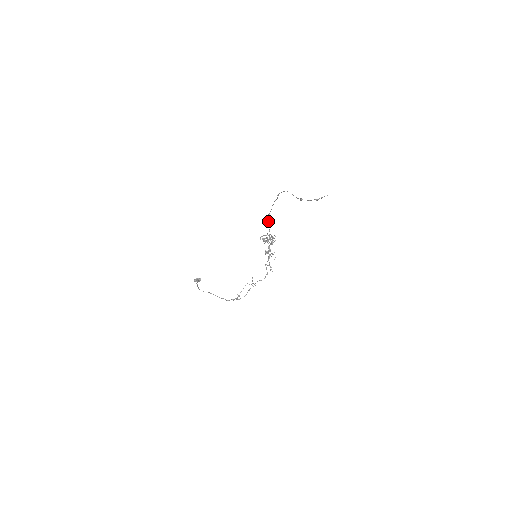
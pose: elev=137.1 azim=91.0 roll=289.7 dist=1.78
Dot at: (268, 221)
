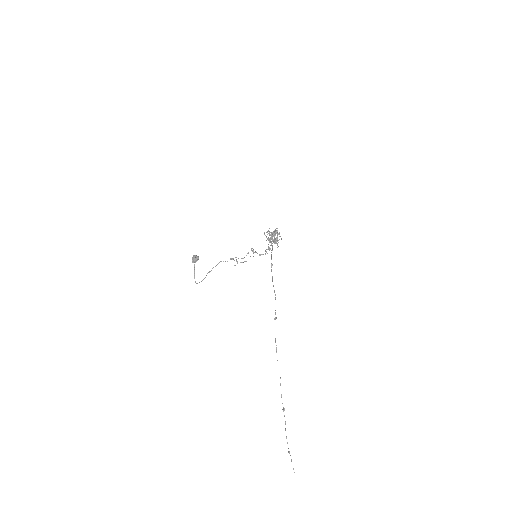
Dot at: occluded
